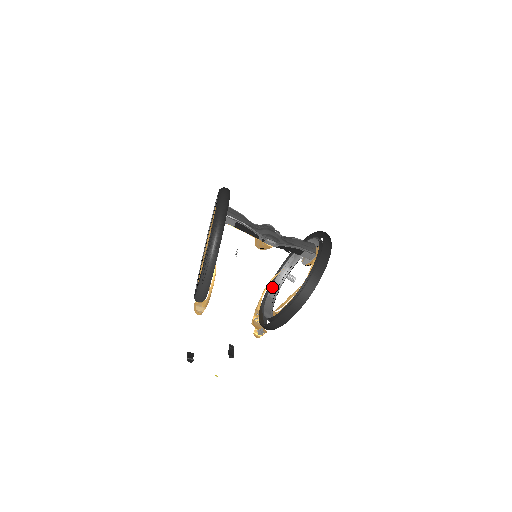
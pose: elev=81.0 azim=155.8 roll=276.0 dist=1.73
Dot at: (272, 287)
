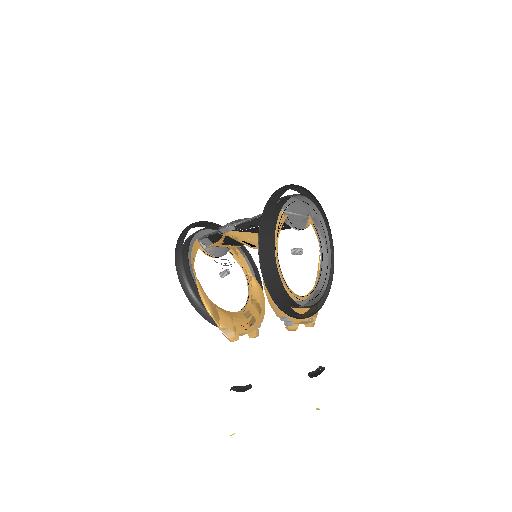
Dot at: (320, 280)
